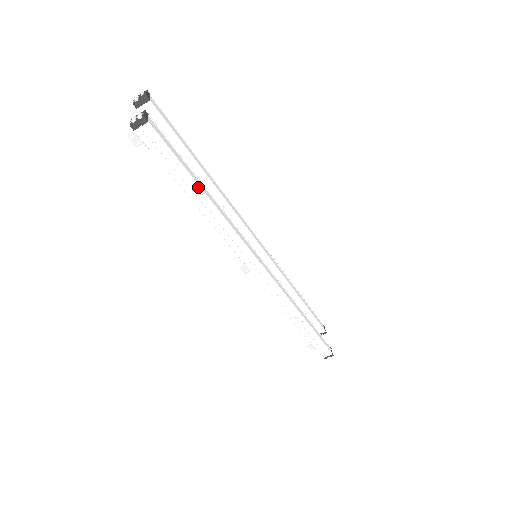
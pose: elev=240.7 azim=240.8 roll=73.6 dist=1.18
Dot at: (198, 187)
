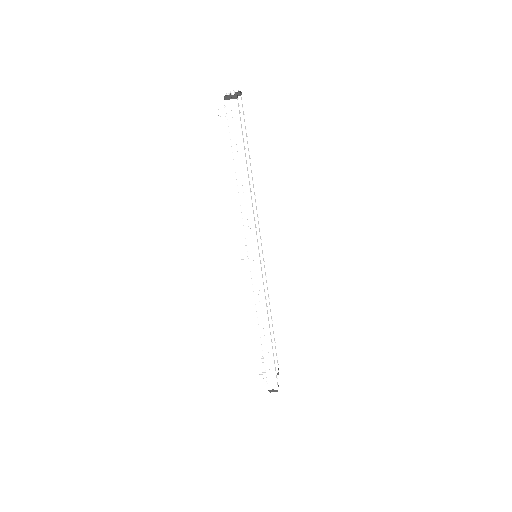
Dot at: (245, 164)
